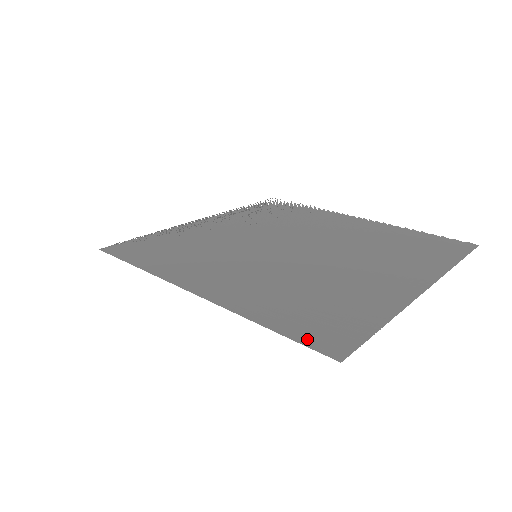
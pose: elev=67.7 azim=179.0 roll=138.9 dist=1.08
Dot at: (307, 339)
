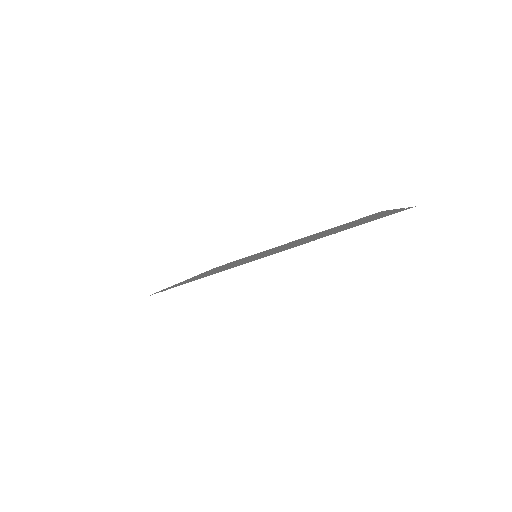
Dot at: occluded
